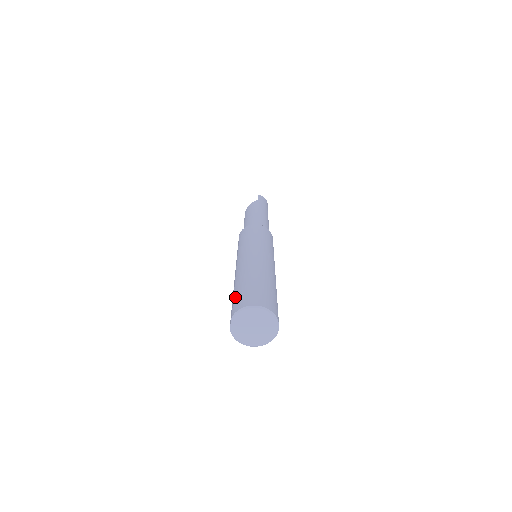
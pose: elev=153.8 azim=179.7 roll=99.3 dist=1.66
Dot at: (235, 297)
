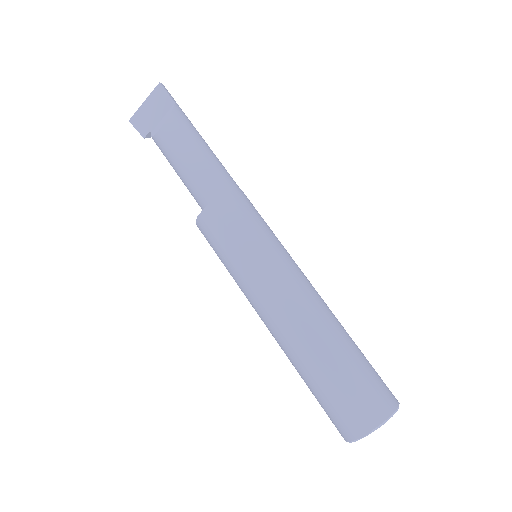
Dot at: (350, 389)
